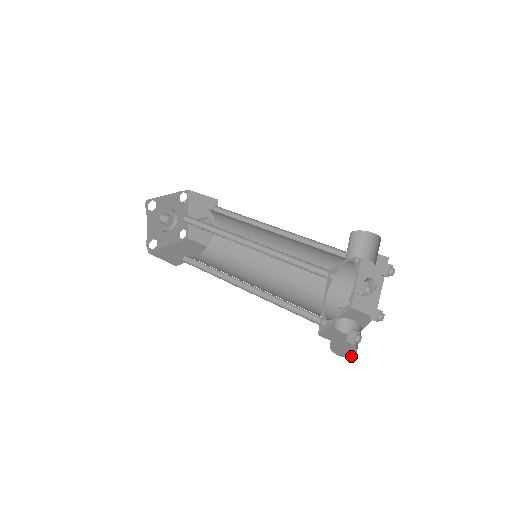
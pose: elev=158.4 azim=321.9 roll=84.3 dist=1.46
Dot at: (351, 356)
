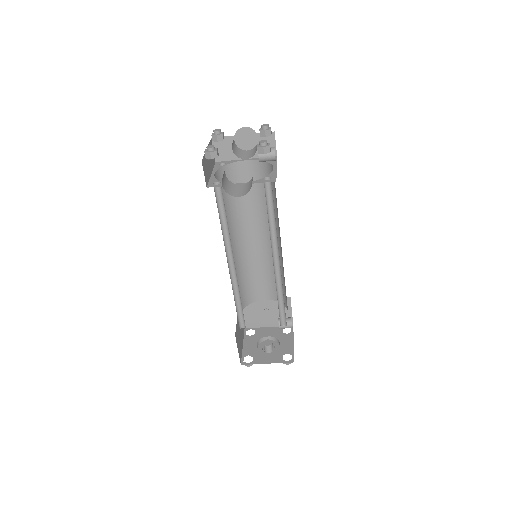
Dot at: occluded
